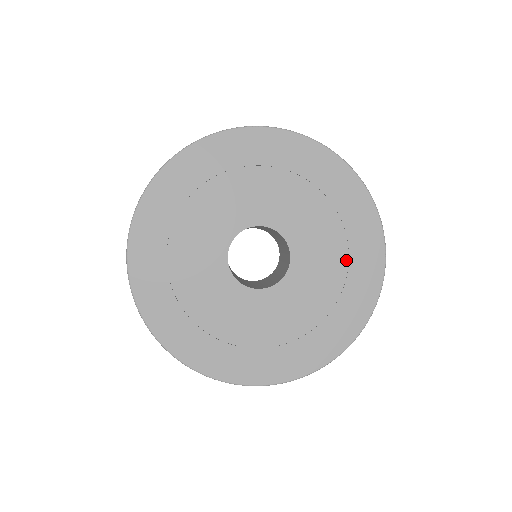
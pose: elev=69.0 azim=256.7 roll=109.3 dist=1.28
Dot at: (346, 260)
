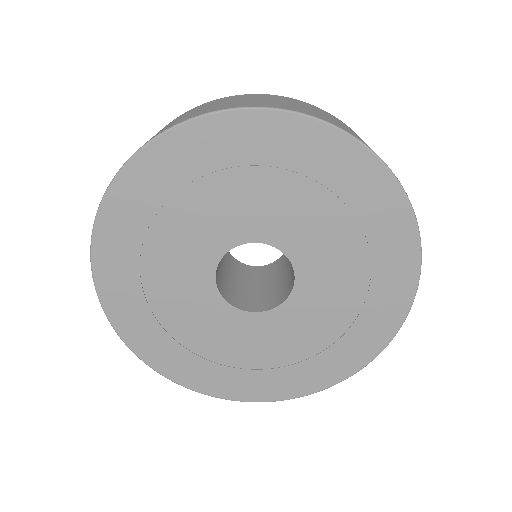
Dot at: (337, 201)
